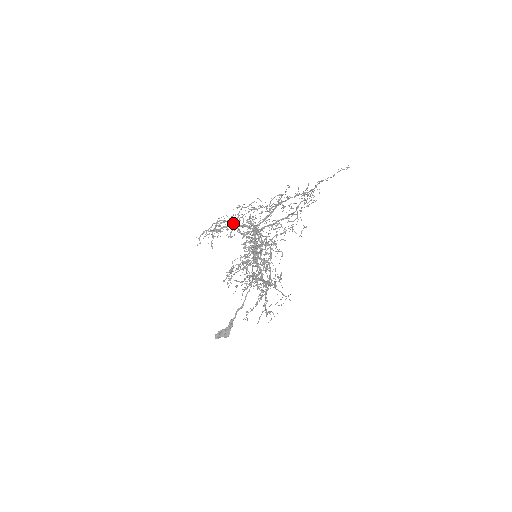
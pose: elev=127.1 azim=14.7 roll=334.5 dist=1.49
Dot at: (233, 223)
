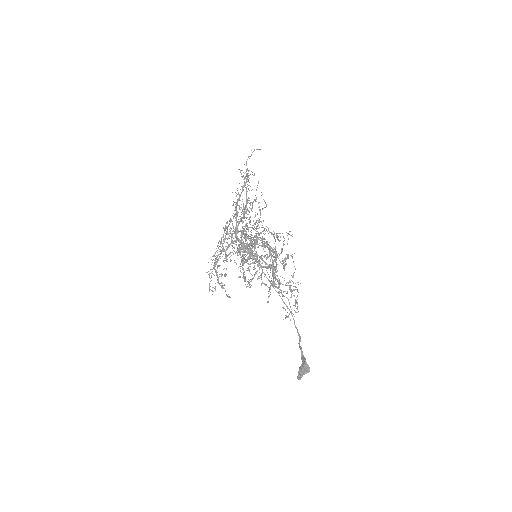
Dot at: (222, 251)
